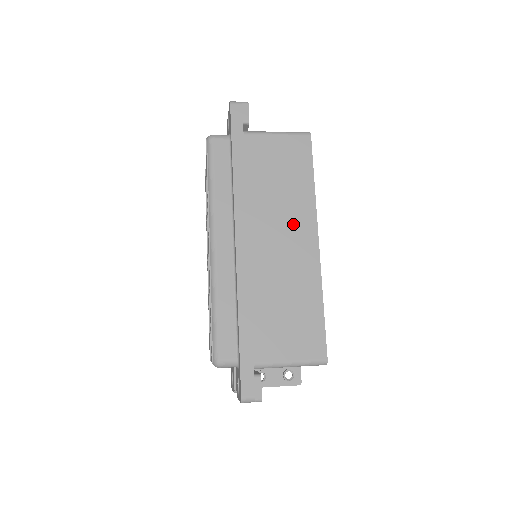
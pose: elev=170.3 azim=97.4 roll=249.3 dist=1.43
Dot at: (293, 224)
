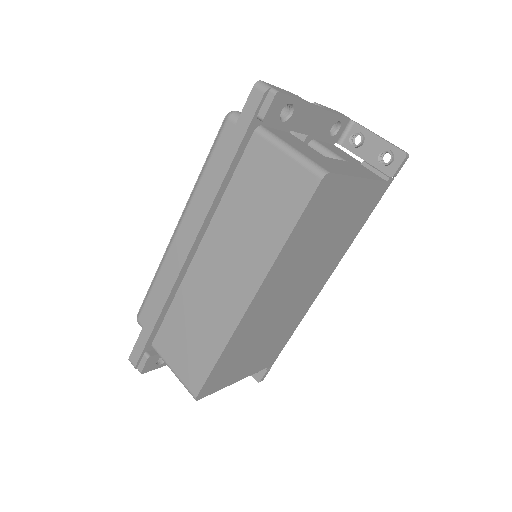
Dot at: (240, 266)
